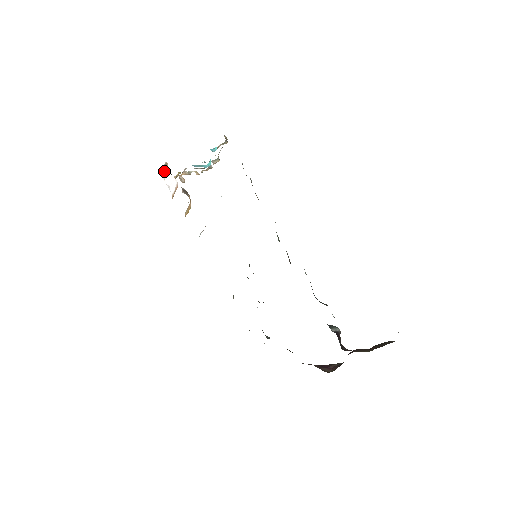
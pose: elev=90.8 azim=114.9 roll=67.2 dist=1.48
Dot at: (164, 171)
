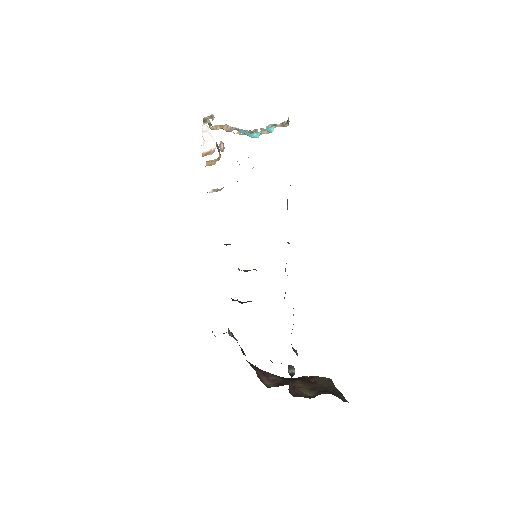
Dot at: (207, 124)
